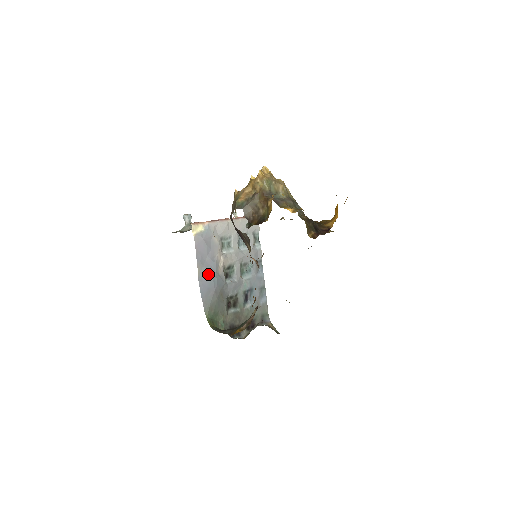
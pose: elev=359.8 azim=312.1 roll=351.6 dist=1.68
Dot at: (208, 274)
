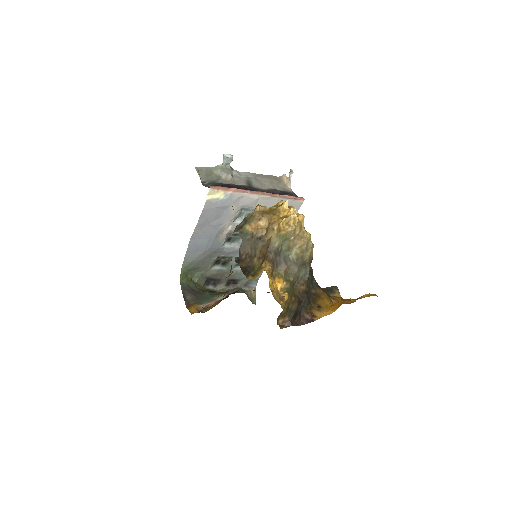
Dot at: (205, 236)
